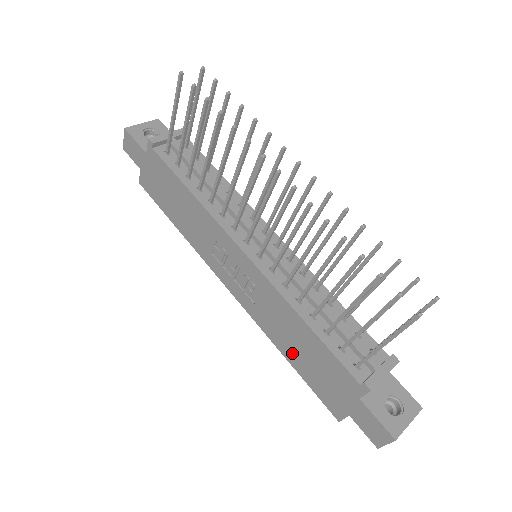
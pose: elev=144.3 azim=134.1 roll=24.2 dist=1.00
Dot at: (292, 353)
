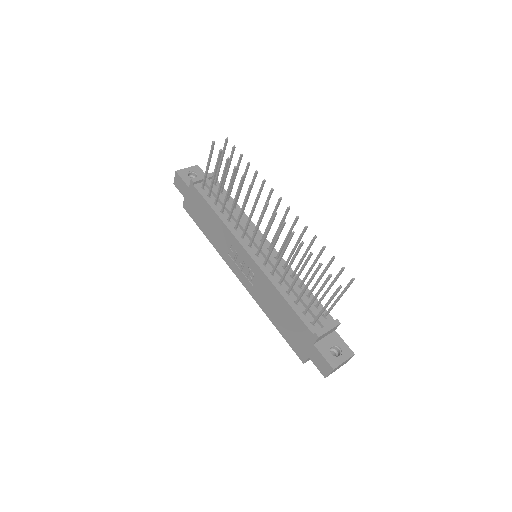
Dot at: (276, 319)
